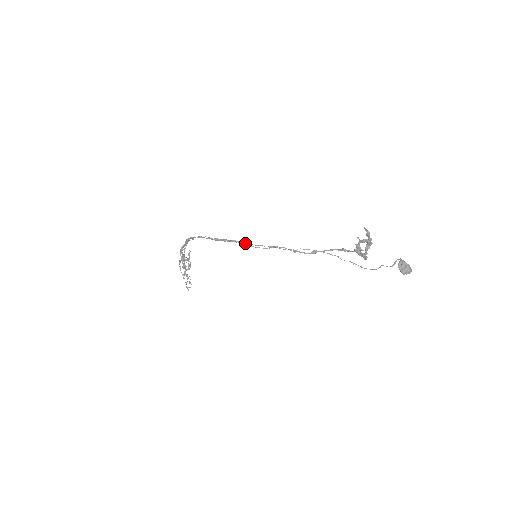
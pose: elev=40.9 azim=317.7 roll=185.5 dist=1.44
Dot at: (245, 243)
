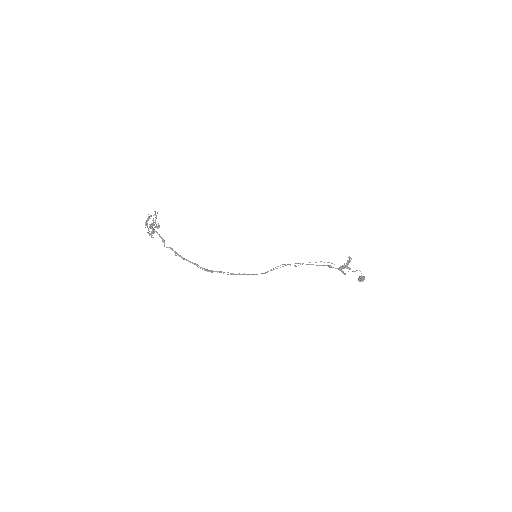
Dot at: occluded
